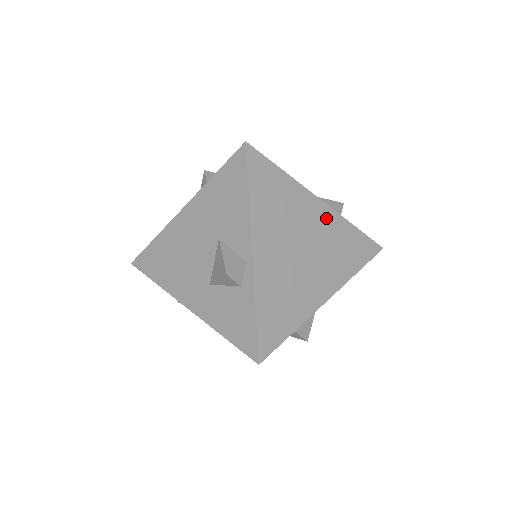
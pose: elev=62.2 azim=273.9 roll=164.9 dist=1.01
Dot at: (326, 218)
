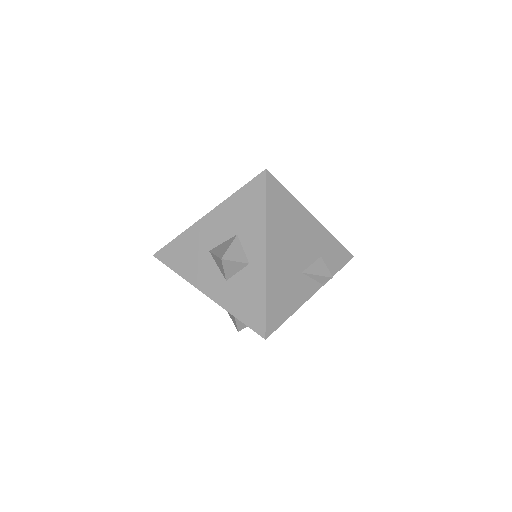
Dot at: occluded
